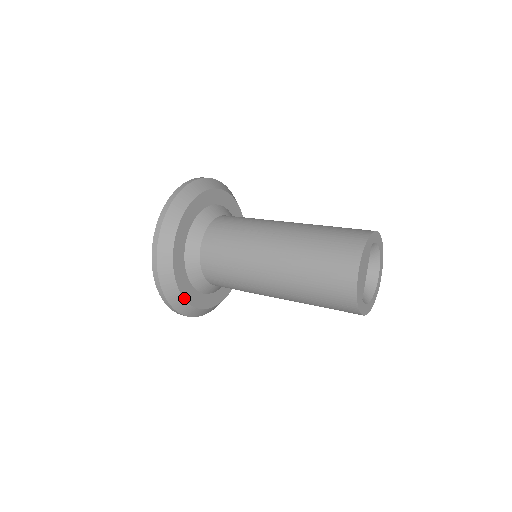
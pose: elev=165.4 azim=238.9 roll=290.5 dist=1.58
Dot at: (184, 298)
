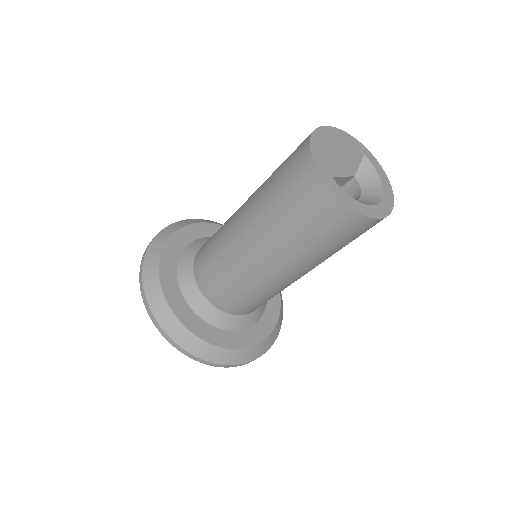
Dot at: (160, 260)
